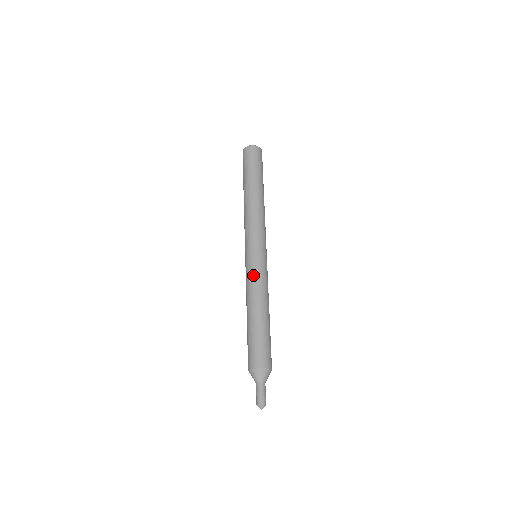
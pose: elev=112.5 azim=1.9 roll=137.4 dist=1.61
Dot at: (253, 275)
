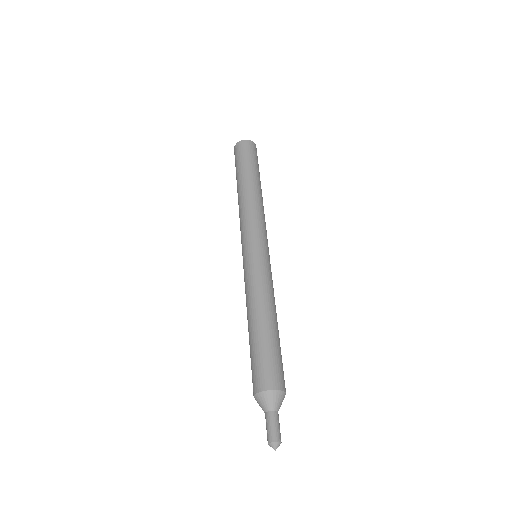
Dot at: (268, 275)
